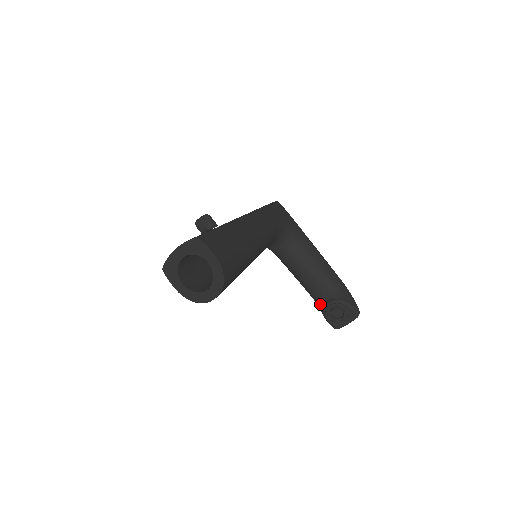
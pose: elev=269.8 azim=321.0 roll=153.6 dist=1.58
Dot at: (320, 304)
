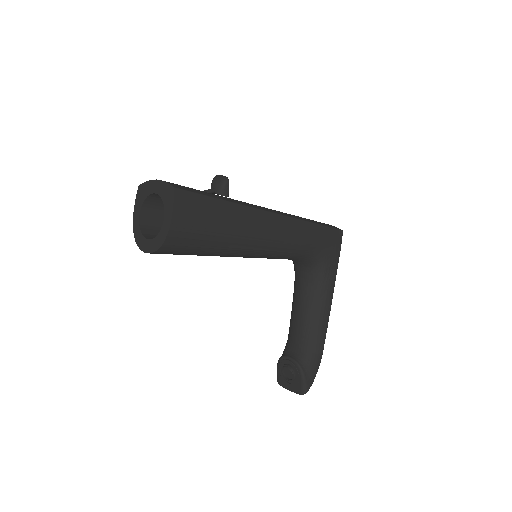
Dot at: (285, 350)
